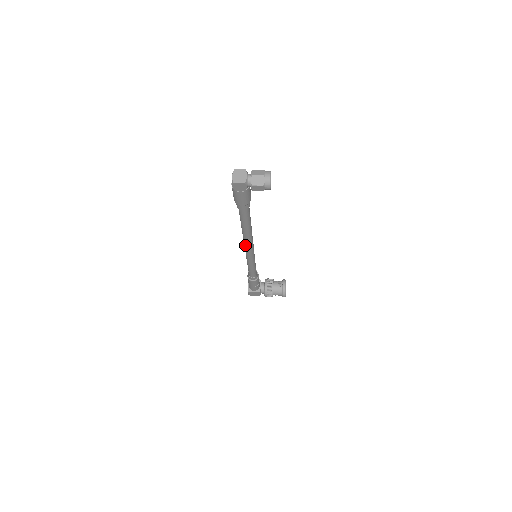
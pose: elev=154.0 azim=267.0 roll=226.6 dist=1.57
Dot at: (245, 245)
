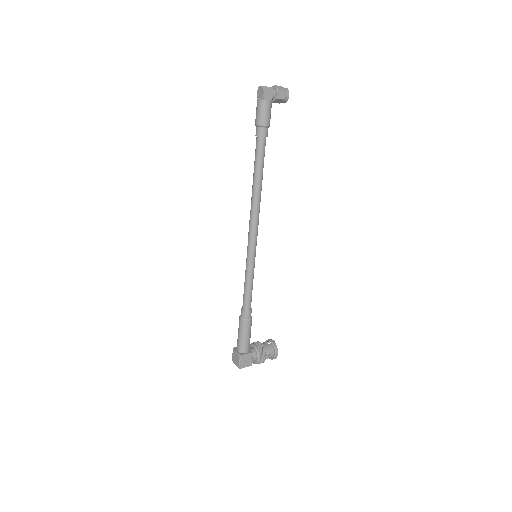
Dot at: (253, 221)
